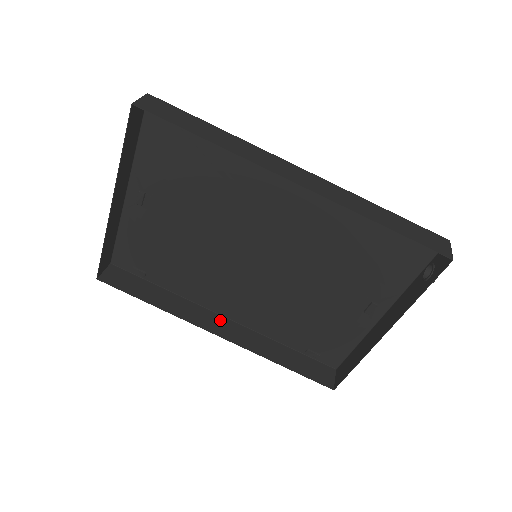
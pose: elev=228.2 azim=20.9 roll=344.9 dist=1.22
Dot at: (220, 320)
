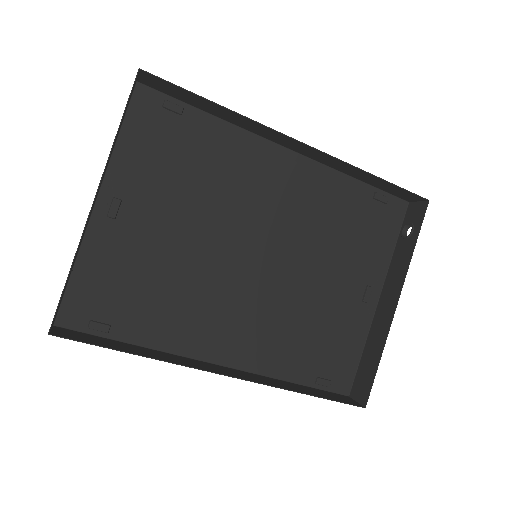
Dot at: (218, 367)
